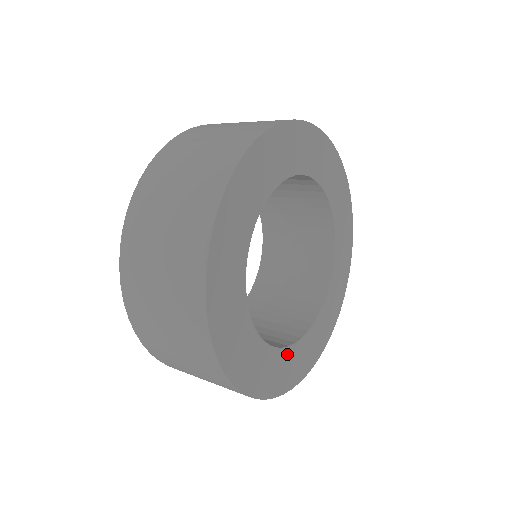
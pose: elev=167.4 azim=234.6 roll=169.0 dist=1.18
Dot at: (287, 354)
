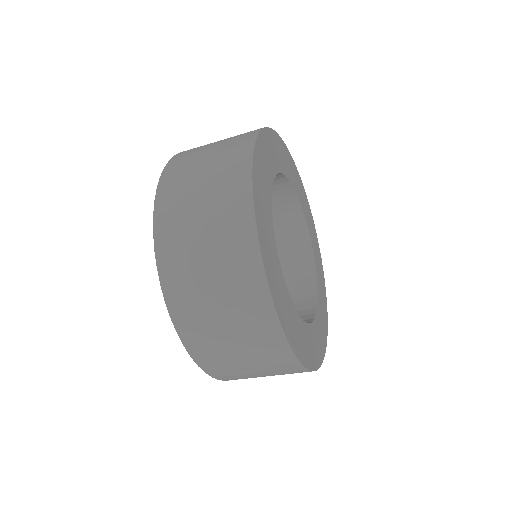
Dot at: (317, 320)
